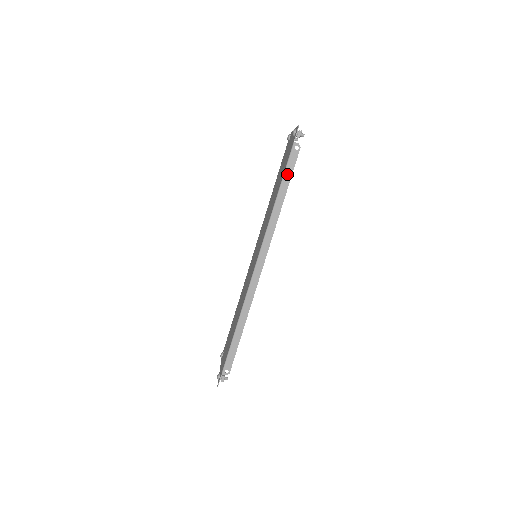
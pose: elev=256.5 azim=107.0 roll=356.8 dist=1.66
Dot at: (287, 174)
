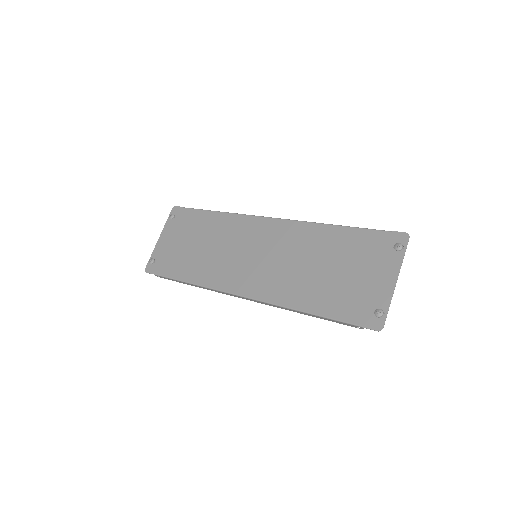
Dot at: (329, 319)
